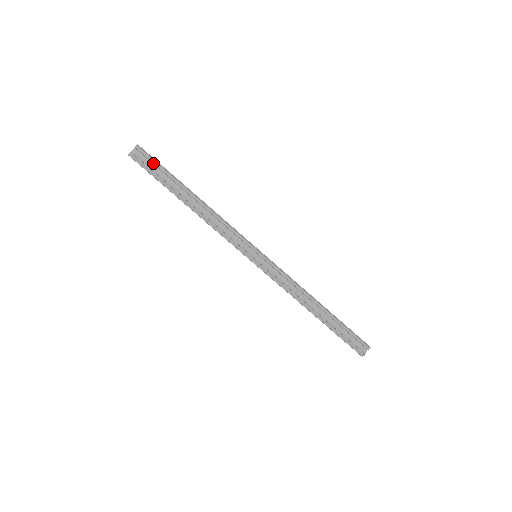
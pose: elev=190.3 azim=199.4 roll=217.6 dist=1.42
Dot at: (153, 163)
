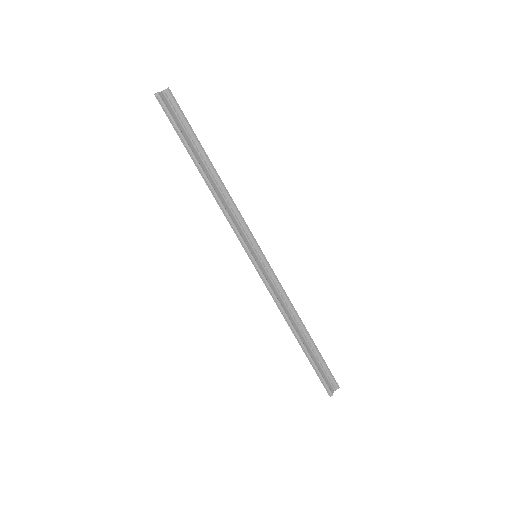
Dot at: (178, 115)
